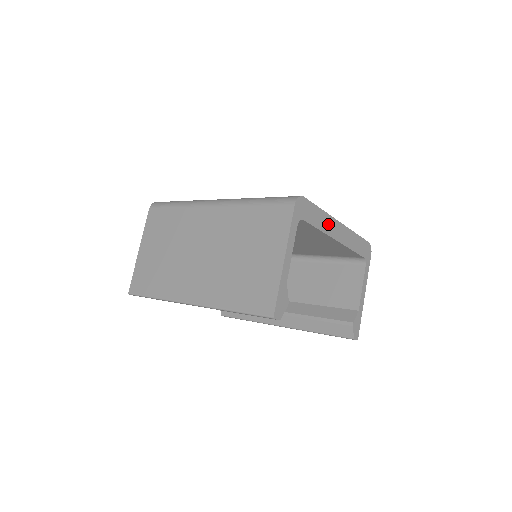
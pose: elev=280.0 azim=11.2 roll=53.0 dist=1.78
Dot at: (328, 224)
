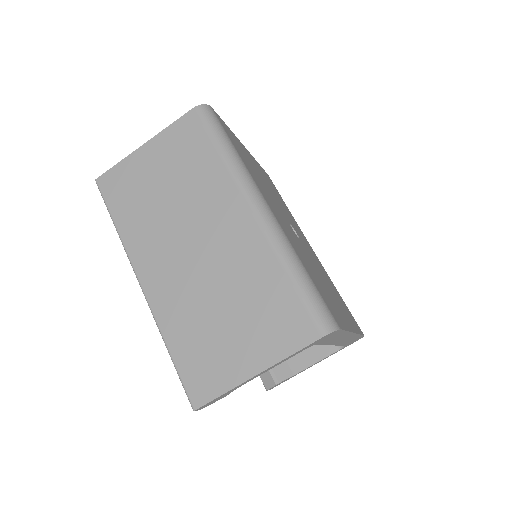
Dot at: (340, 338)
